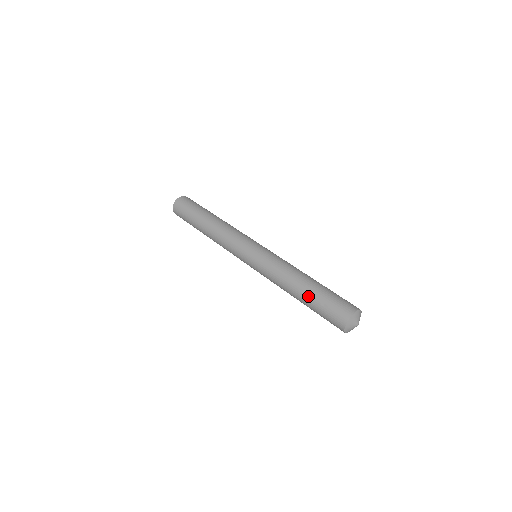
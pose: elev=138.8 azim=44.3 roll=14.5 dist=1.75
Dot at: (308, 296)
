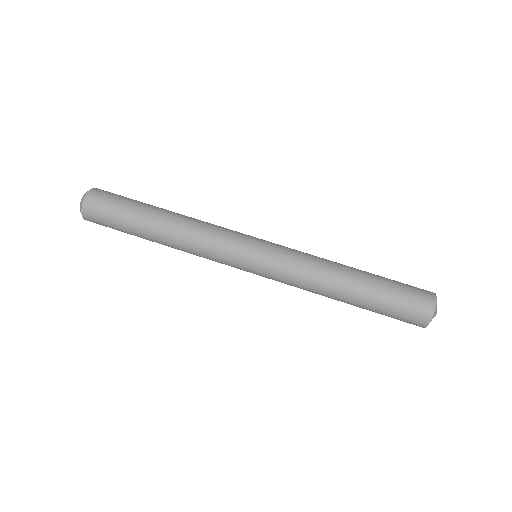
Dot at: occluded
